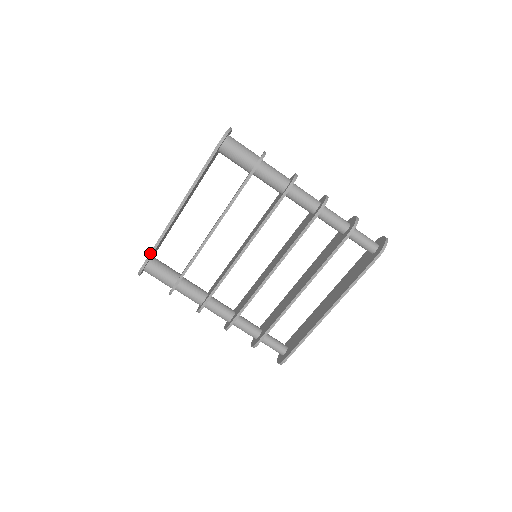
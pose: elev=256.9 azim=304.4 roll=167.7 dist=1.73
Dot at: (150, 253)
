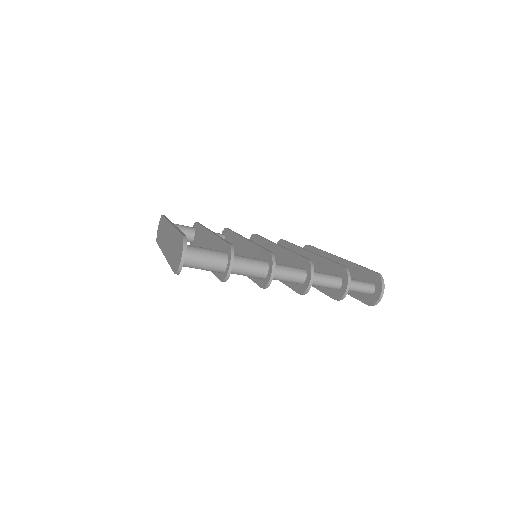
Dot at: occluded
